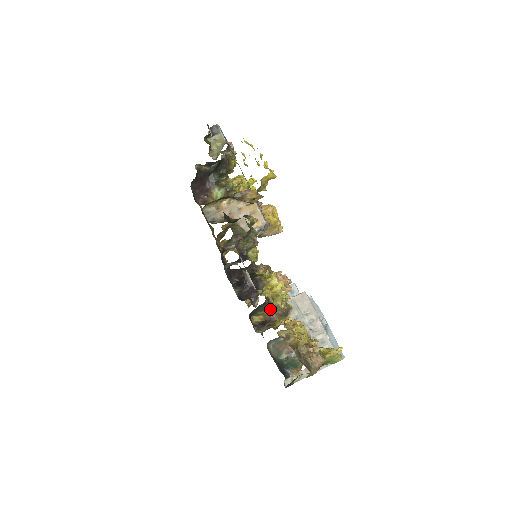
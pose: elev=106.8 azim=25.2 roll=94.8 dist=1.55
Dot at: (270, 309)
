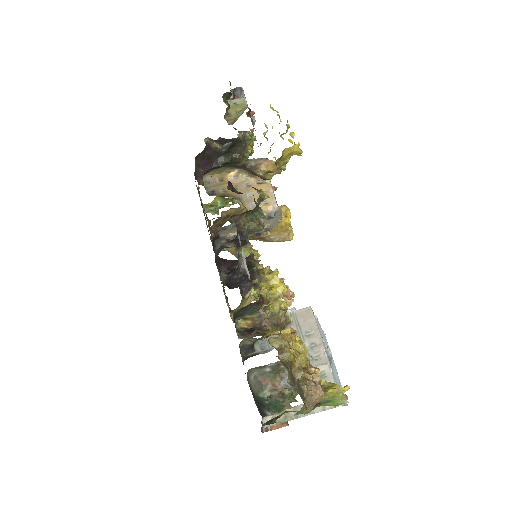
Dot at: (263, 313)
